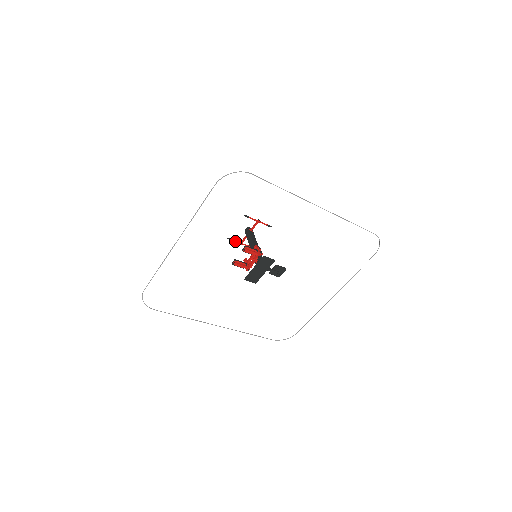
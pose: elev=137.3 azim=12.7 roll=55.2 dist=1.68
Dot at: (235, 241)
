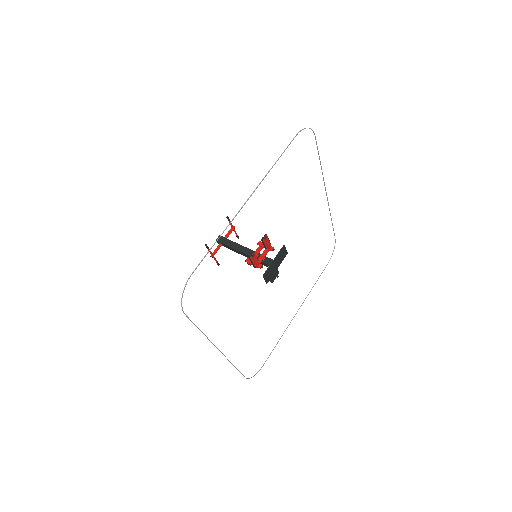
Dot at: (210, 251)
